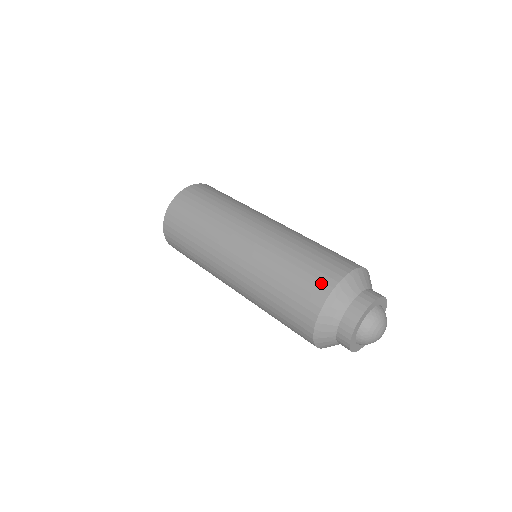
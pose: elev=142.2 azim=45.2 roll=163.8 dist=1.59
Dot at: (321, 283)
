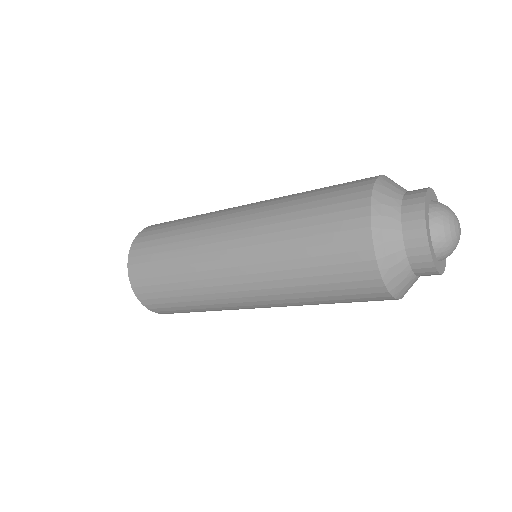
Dot at: (351, 211)
